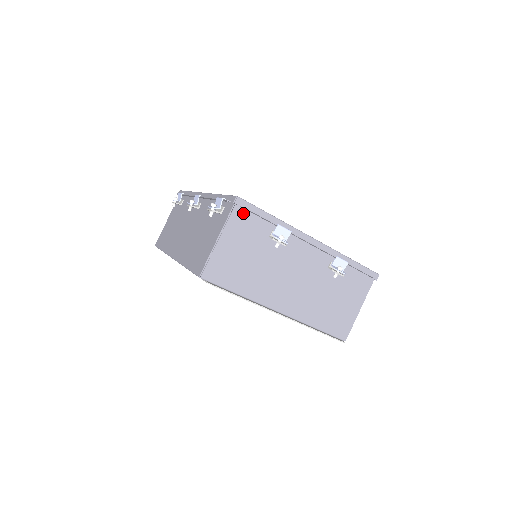
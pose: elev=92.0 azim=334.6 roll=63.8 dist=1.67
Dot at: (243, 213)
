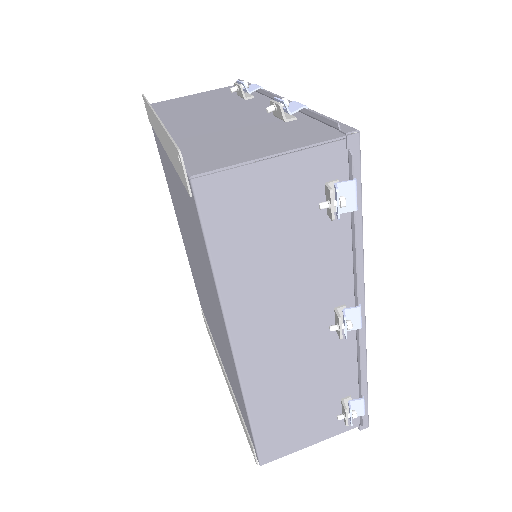
Dot at: occluded
